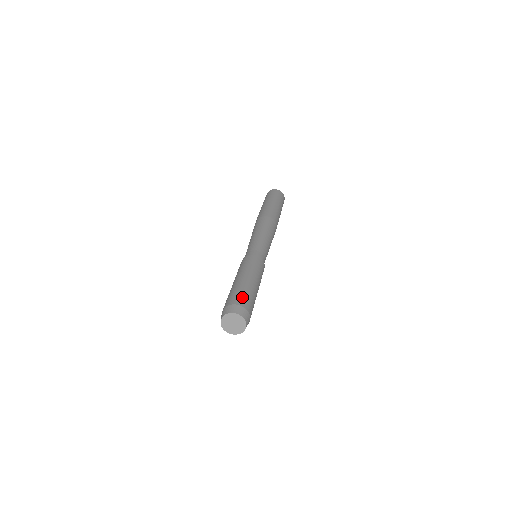
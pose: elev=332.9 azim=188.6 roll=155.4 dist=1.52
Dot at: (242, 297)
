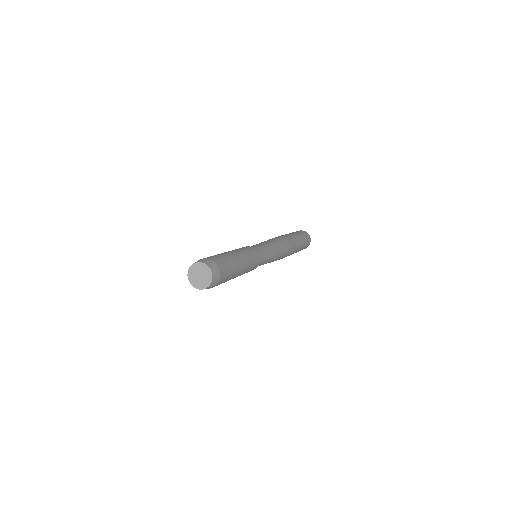
Dot at: (226, 267)
